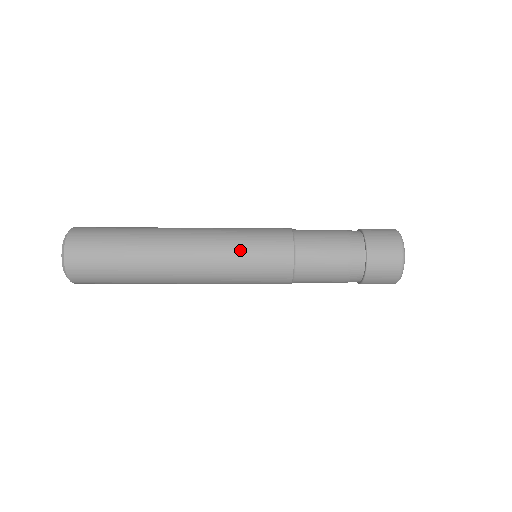
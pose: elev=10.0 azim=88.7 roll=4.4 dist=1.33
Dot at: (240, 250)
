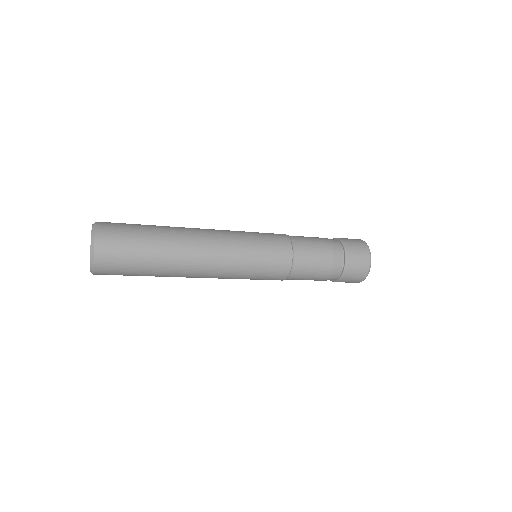
Dot at: (250, 265)
